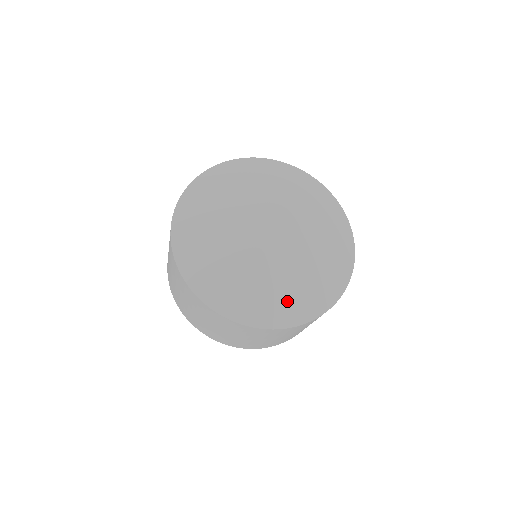
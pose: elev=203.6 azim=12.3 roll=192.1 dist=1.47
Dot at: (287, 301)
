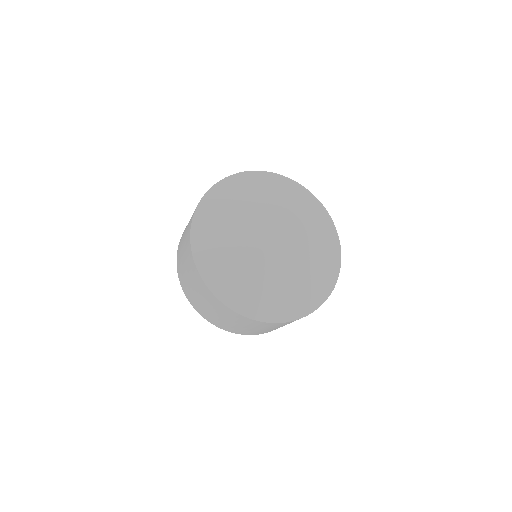
Dot at: (297, 297)
